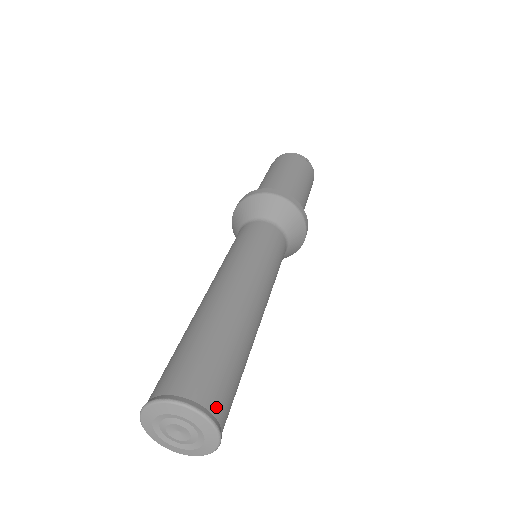
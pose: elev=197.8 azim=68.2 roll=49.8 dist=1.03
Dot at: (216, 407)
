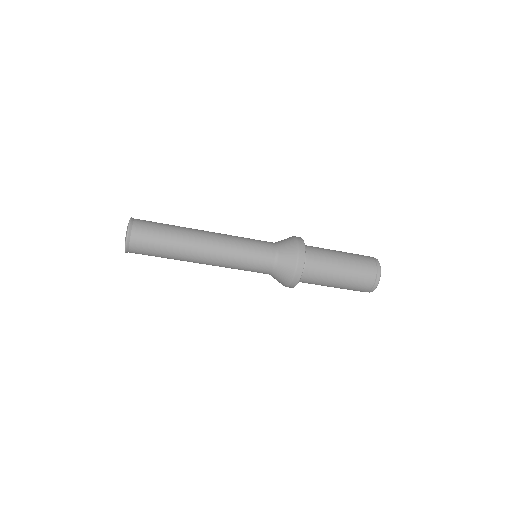
Dot at: (138, 220)
